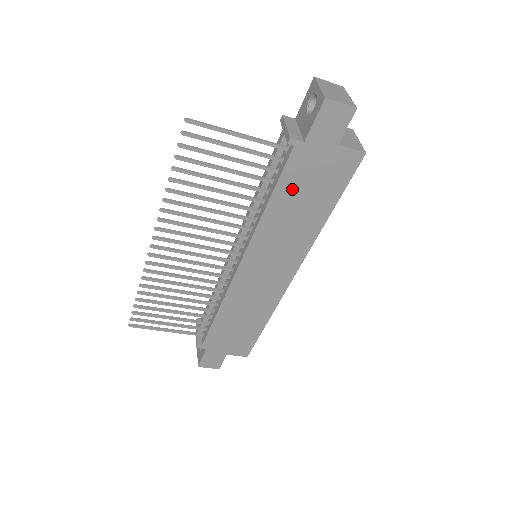
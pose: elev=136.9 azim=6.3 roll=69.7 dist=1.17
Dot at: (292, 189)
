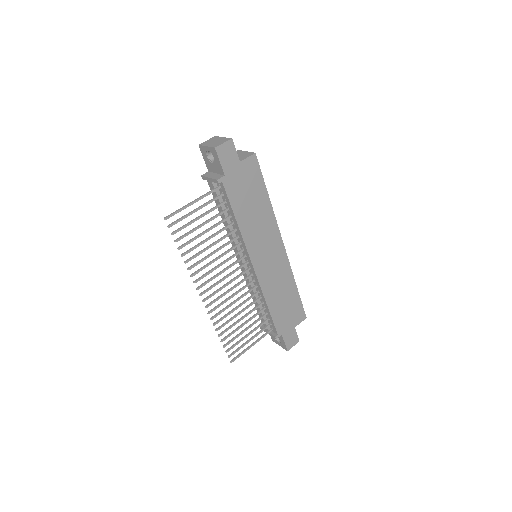
Dot at: (240, 203)
